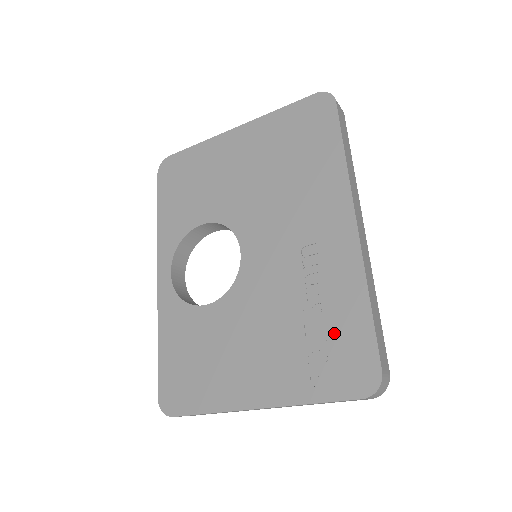
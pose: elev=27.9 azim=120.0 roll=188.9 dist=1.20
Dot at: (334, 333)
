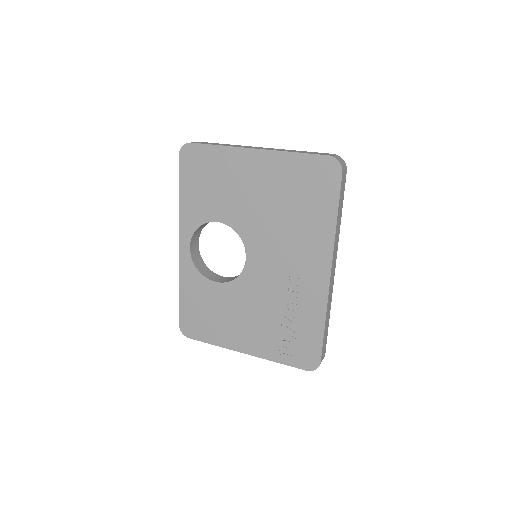
Dot at: (299, 333)
